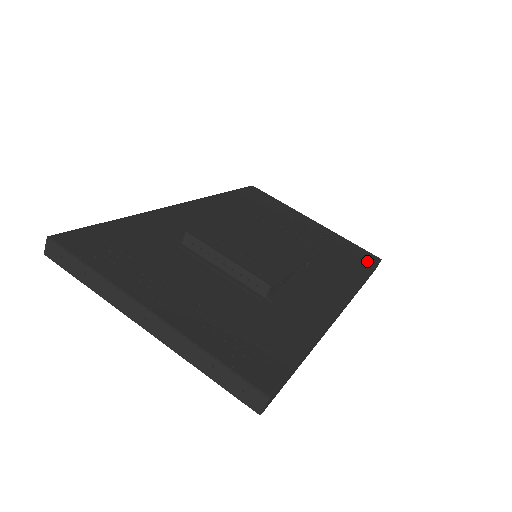
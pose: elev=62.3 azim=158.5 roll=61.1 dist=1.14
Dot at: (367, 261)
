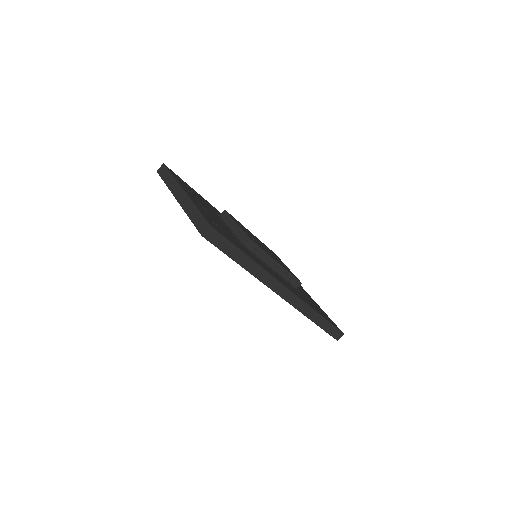
Dot at: (331, 322)
